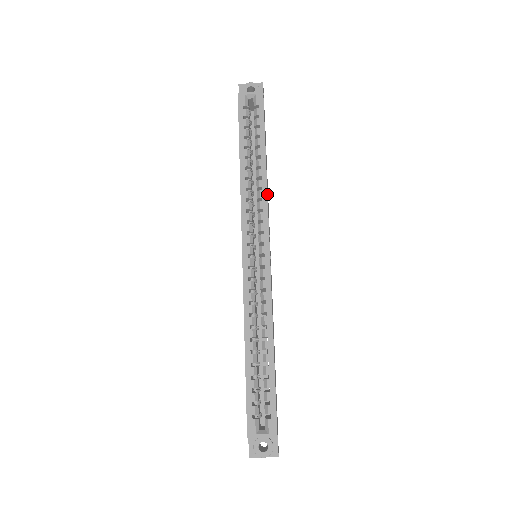
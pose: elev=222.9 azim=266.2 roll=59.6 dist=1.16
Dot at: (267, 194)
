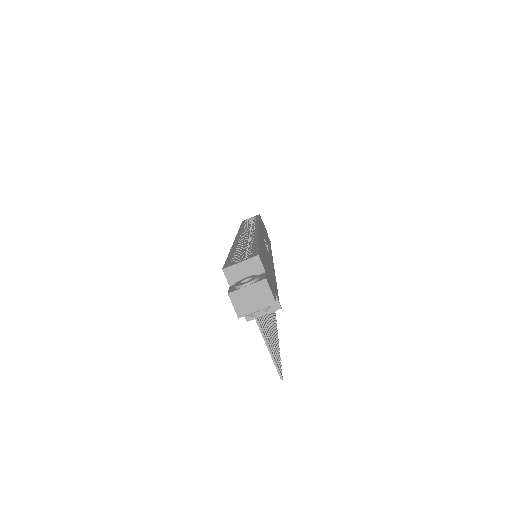
Dot at: (259, 222)
